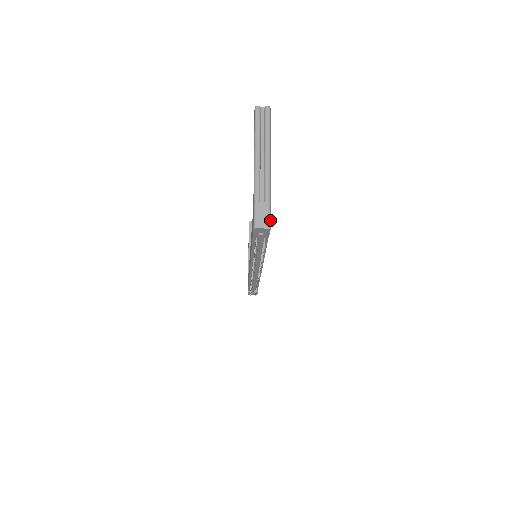
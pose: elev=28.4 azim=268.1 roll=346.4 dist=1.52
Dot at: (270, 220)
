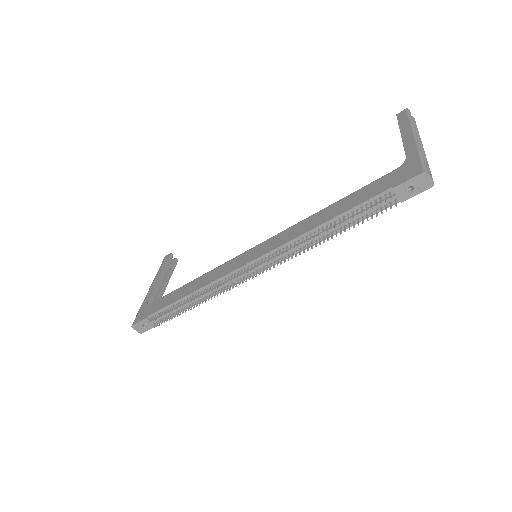
Dot at: occluded
